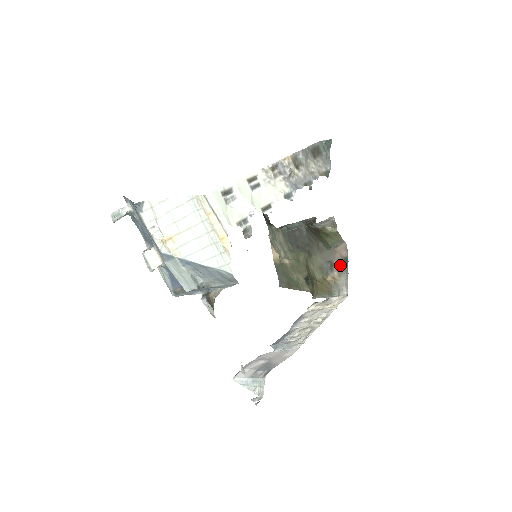
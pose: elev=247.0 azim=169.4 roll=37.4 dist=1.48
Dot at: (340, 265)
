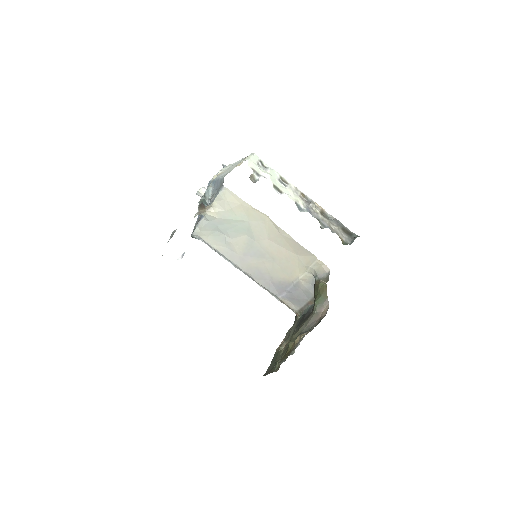
Dot at: occluded
